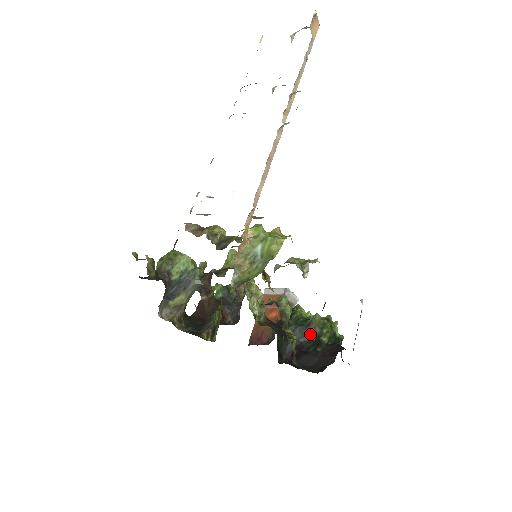
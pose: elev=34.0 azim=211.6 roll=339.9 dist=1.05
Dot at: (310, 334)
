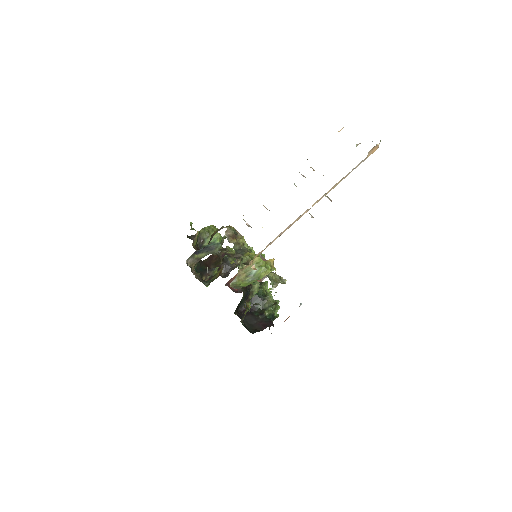
Dot at: (261, 305)
